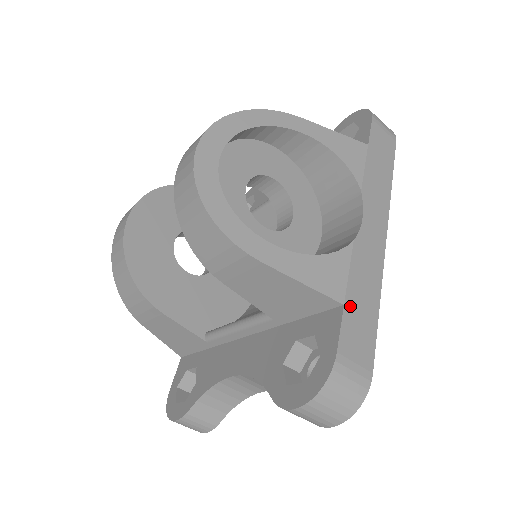
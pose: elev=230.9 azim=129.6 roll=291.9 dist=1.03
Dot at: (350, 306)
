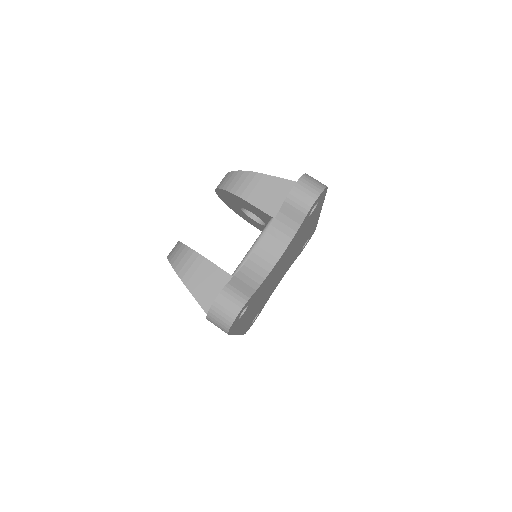
Dot at: occluded
